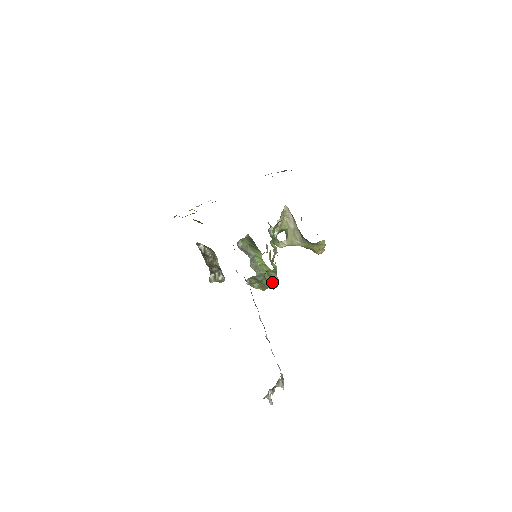
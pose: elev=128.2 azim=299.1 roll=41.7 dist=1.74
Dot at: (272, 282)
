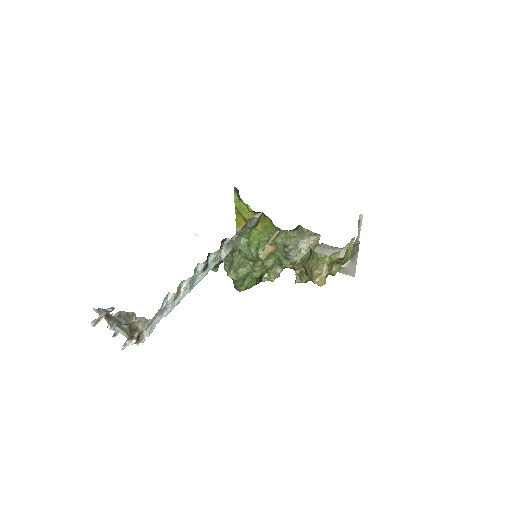
Dot at: (243, 263)
